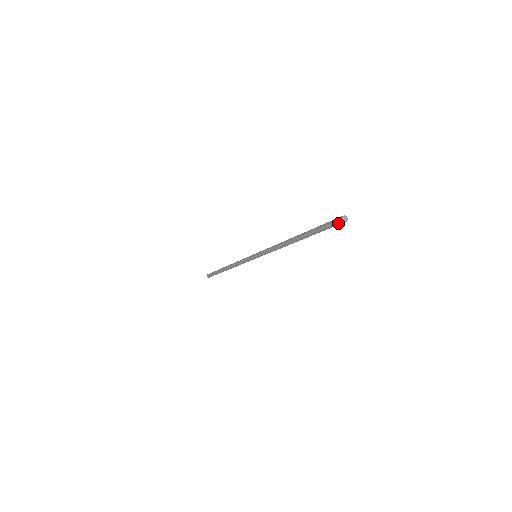
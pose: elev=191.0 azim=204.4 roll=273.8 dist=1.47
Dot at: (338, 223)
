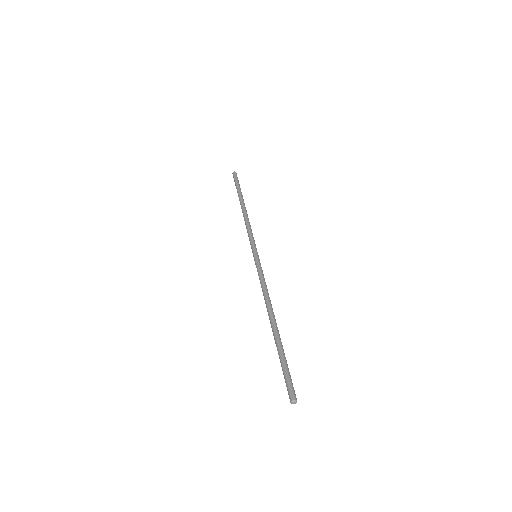
Dot at: (292, 395)
